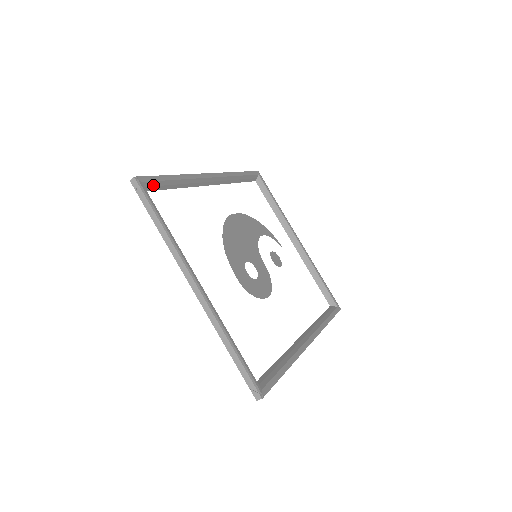
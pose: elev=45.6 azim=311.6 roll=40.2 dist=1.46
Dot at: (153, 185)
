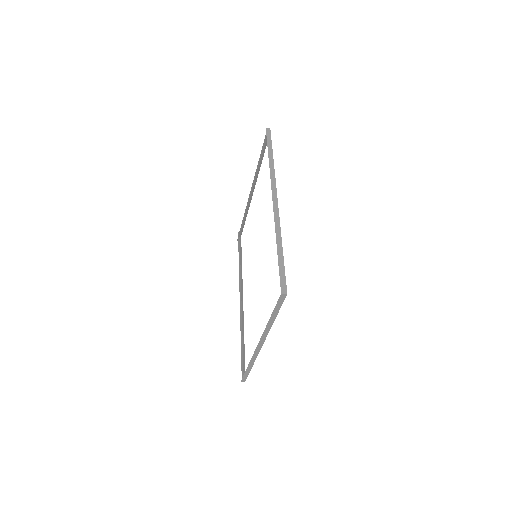
Dot at: occluded
